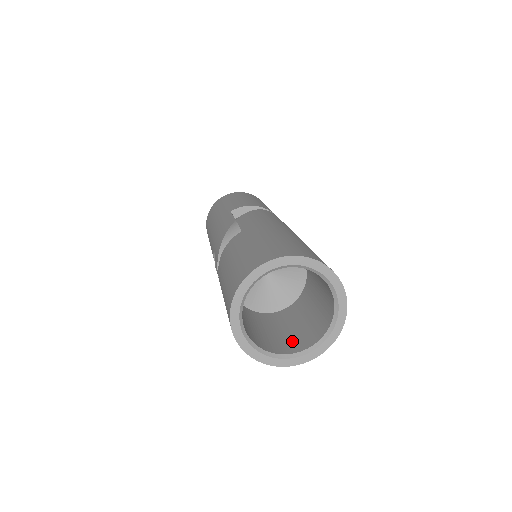
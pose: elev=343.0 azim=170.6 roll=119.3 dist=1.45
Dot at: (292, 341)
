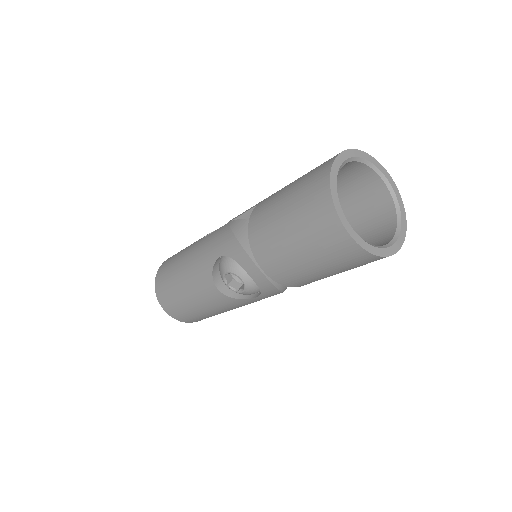
Dot at: occluded
